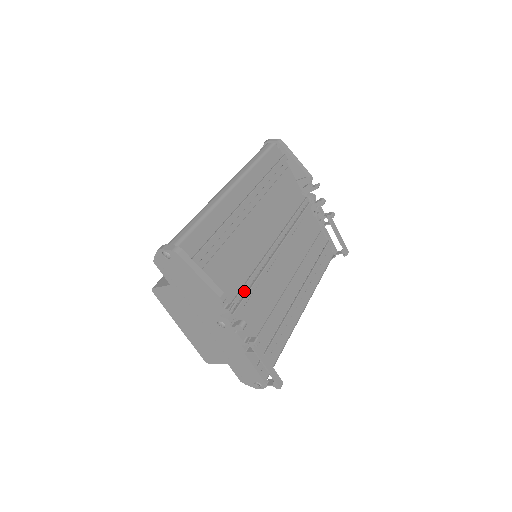
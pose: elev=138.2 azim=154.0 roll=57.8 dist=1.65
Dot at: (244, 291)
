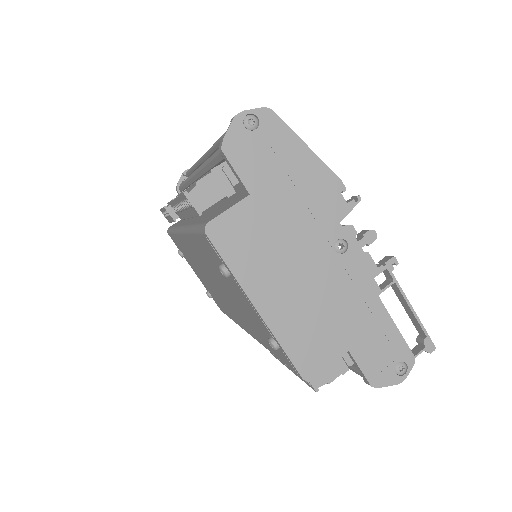
Dot at: occluded
